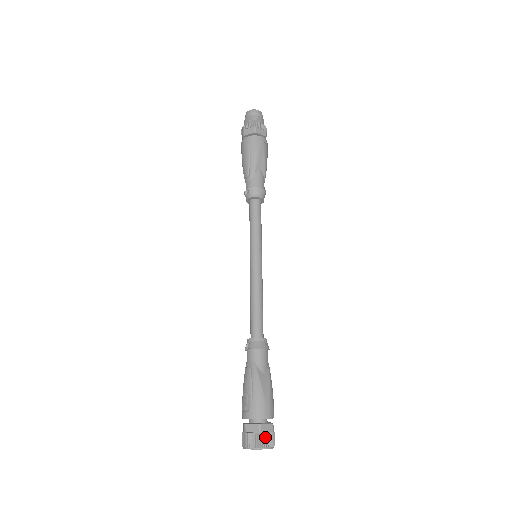
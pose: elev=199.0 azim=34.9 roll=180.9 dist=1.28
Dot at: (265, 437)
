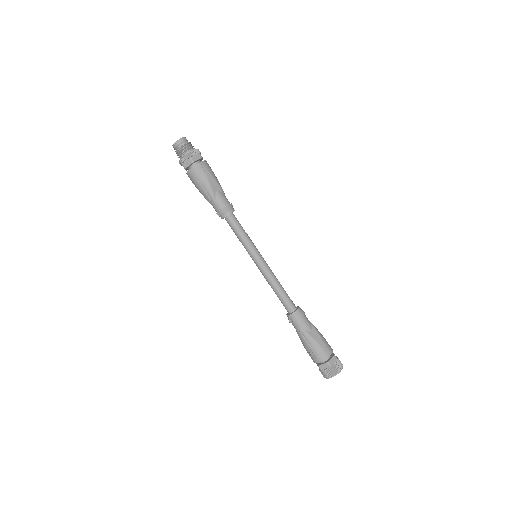
Dot at: (335, 367)
